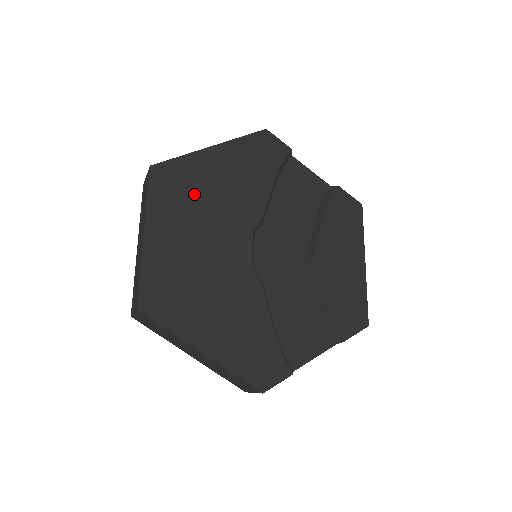
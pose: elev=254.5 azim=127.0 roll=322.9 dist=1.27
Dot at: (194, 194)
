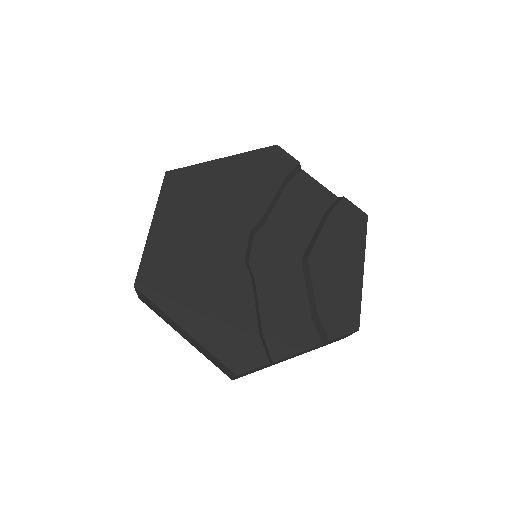
Dot at: (200, 196)
